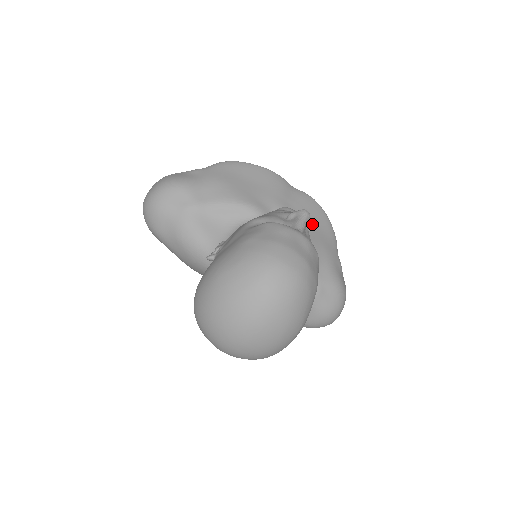
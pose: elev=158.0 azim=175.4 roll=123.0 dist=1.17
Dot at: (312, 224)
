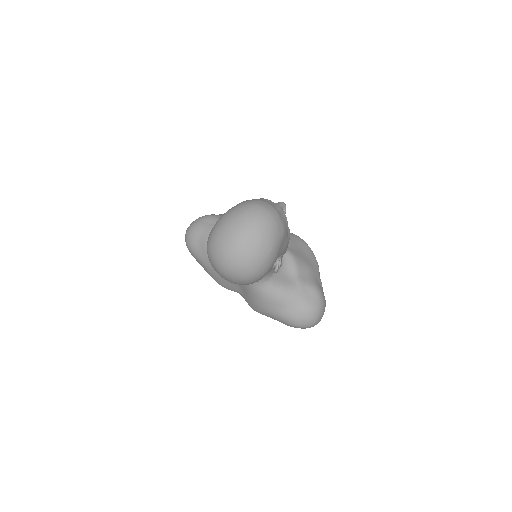
Dot at: (299, 250)
